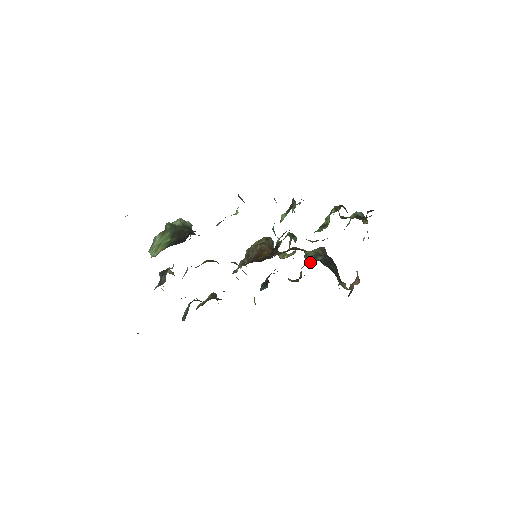
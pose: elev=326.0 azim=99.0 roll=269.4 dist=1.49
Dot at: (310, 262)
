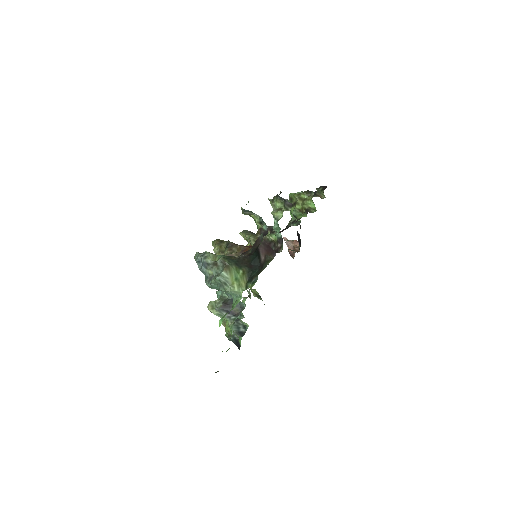
Dot at: occluded
